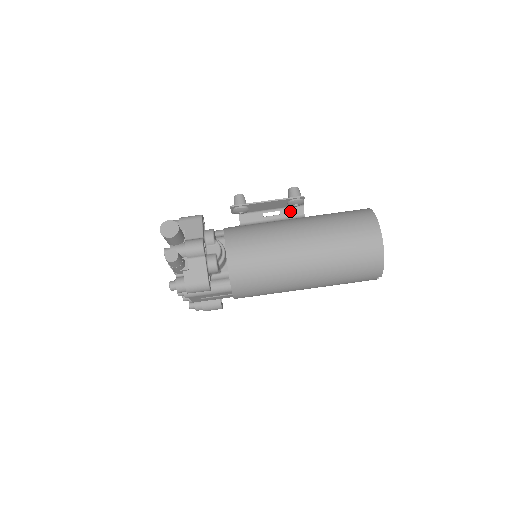
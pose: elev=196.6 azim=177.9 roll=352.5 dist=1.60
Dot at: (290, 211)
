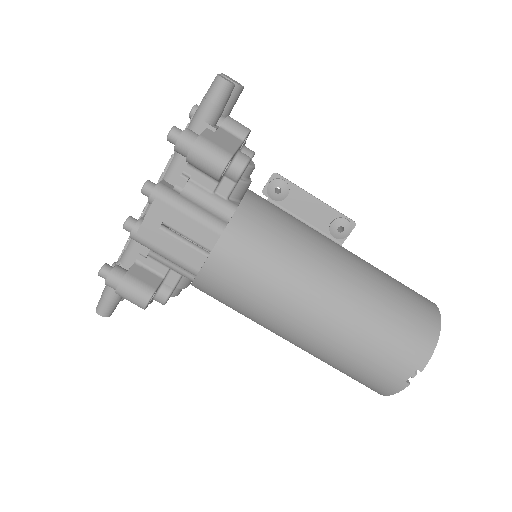
Dot at: occluded
